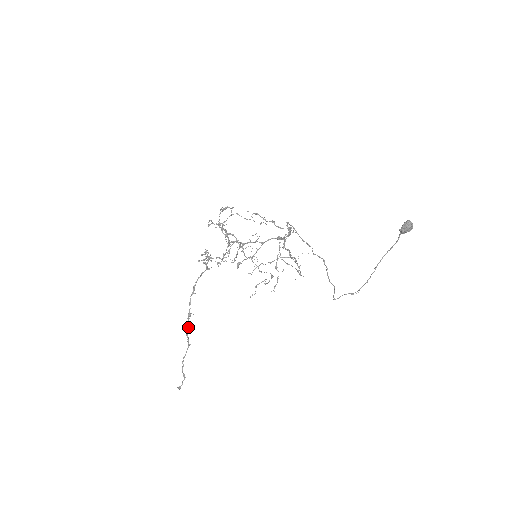
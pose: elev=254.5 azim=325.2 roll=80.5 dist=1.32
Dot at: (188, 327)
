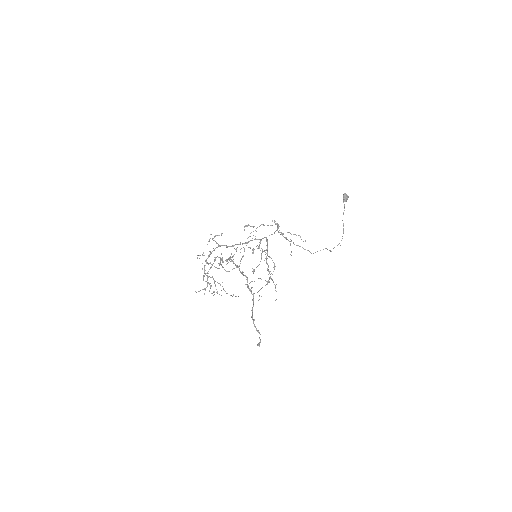
Dot at: (247, 278)
